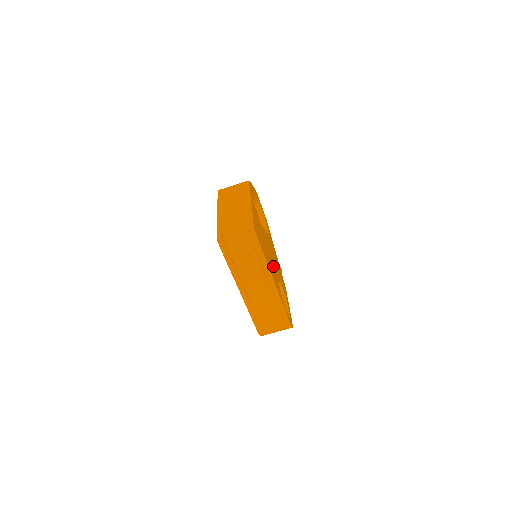
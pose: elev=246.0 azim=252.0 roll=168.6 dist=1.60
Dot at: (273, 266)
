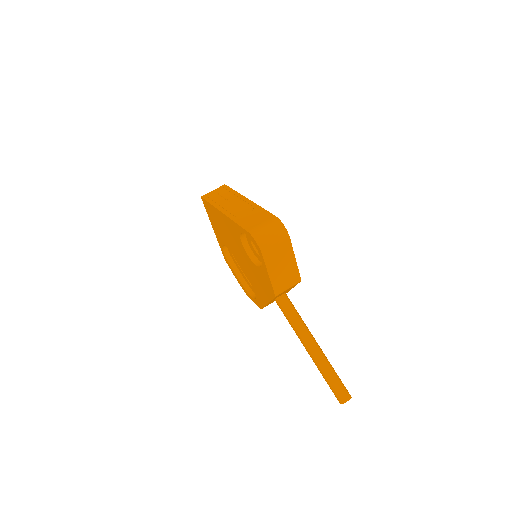
Dot at: occluded
